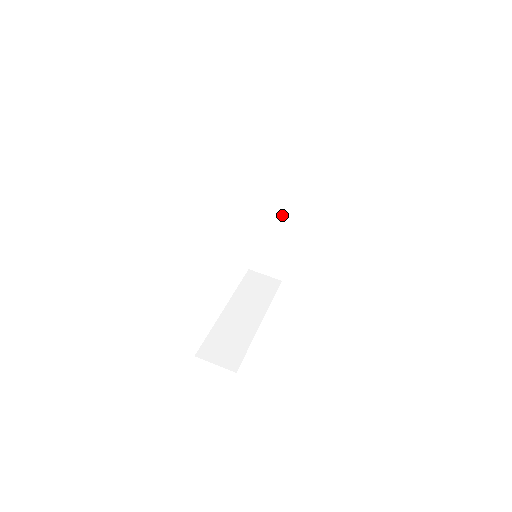
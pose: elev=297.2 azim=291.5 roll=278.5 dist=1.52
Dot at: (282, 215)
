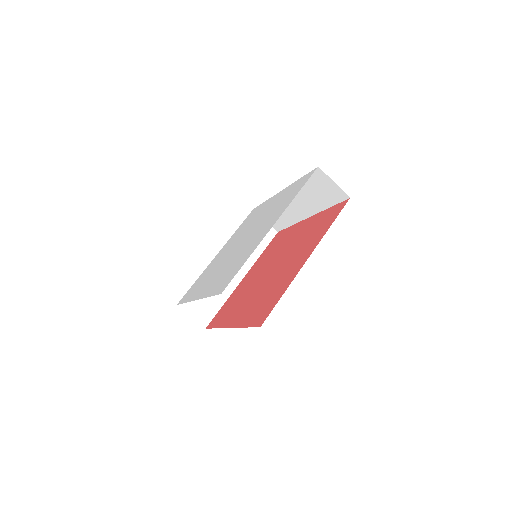
Dot at: (300, 204)
